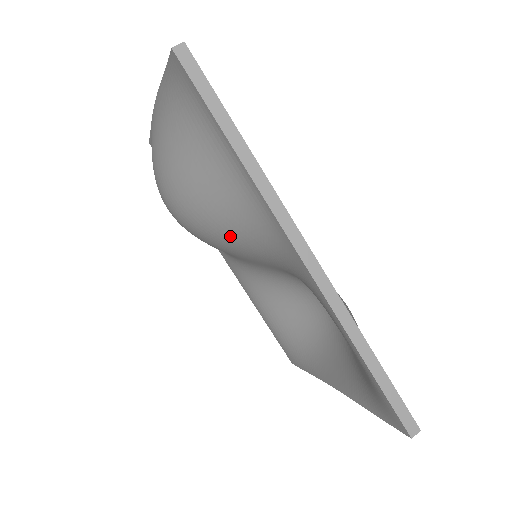
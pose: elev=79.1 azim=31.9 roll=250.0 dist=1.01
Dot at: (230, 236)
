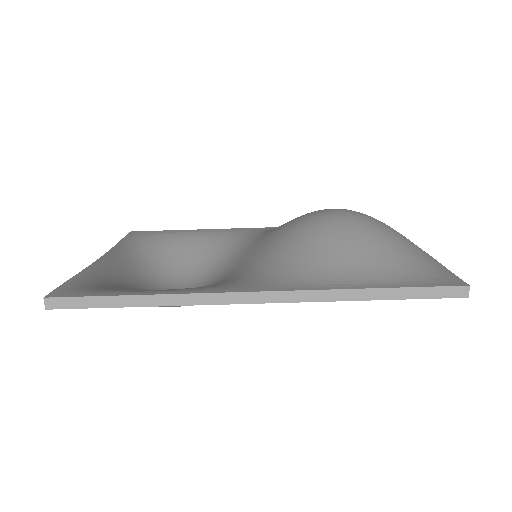
Dot at: occluded
